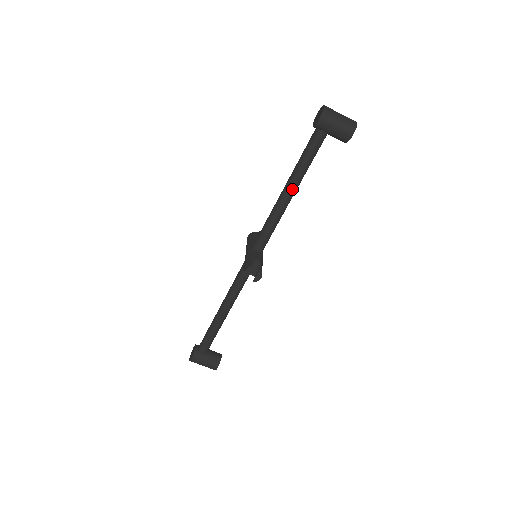
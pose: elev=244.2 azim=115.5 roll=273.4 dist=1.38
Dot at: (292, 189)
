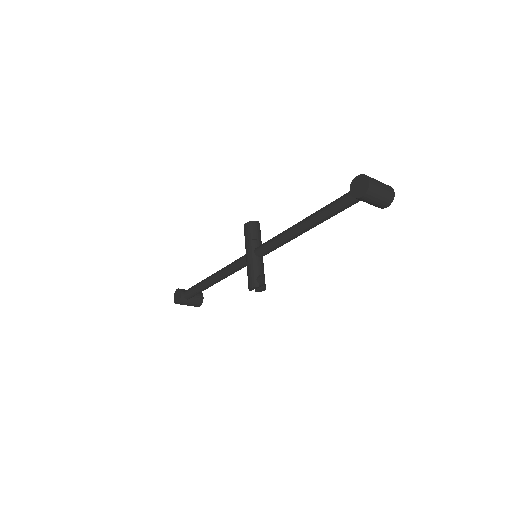
Dot at: occluded
